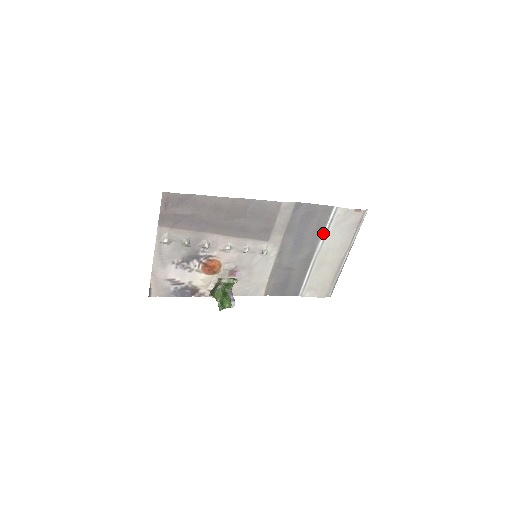
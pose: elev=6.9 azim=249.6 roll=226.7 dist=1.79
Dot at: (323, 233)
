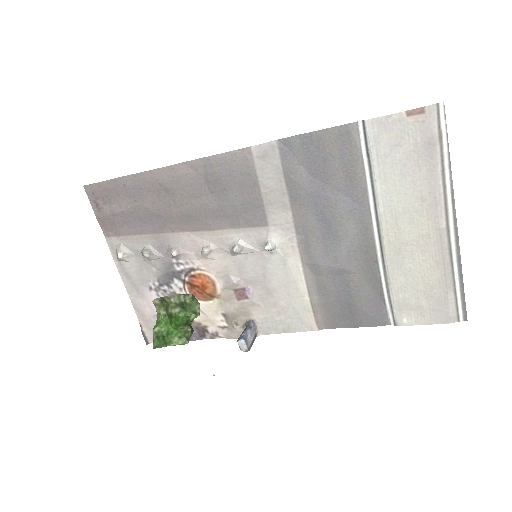
Dot at: (367, 185)
